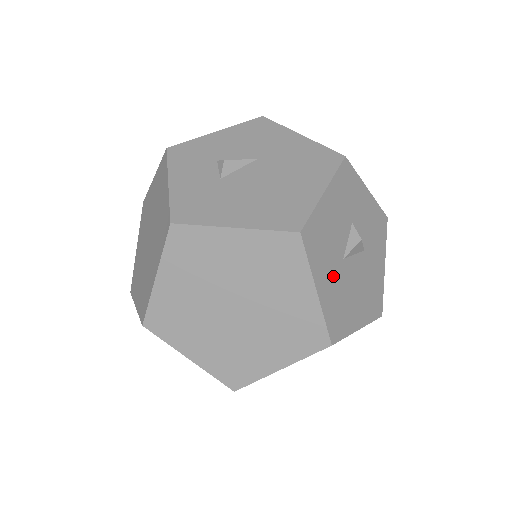
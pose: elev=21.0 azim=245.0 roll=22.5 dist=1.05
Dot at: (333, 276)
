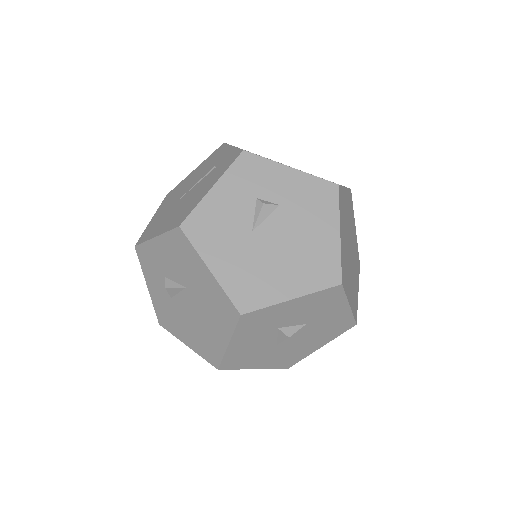
Dot at: (269, 356)
